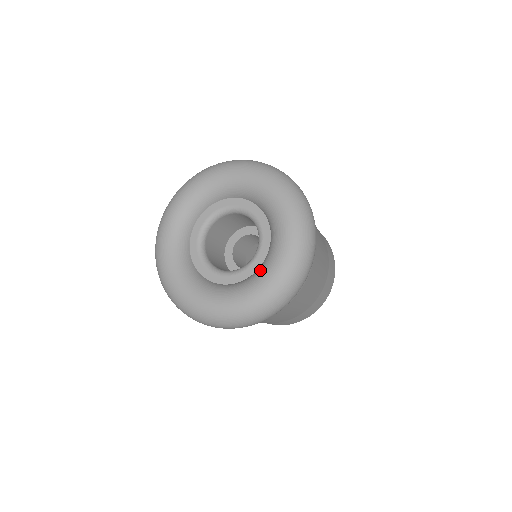
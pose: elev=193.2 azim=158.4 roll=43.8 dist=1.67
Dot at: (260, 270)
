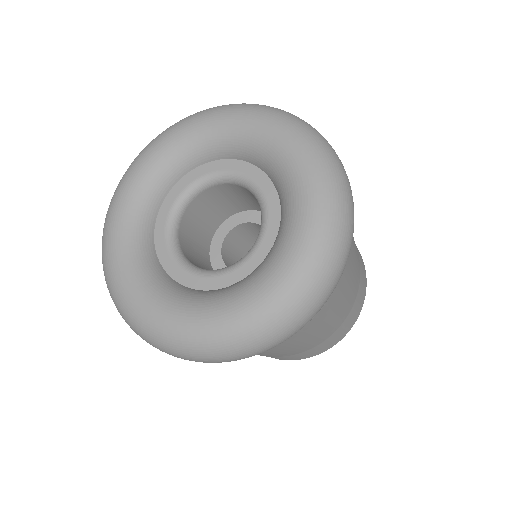
Dot at: (279, 240)
